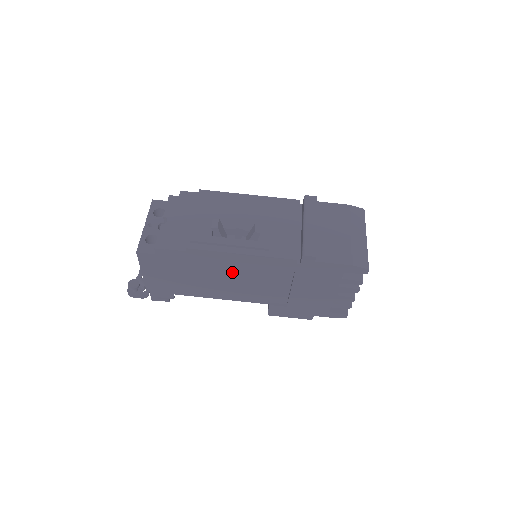
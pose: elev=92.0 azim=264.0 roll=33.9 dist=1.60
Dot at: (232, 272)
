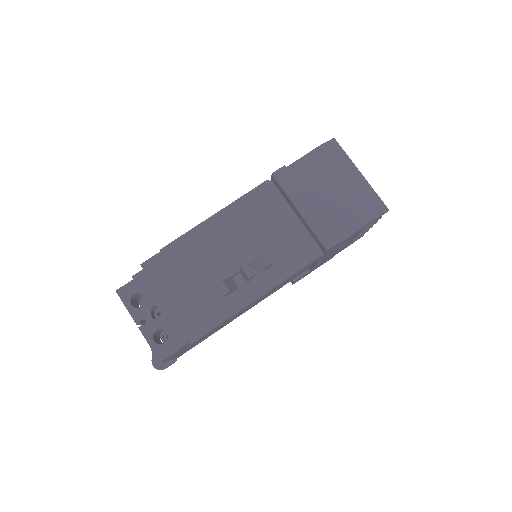
Dot at: occluded
